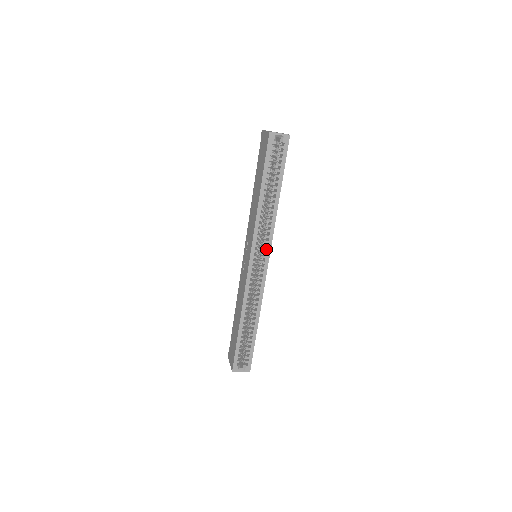
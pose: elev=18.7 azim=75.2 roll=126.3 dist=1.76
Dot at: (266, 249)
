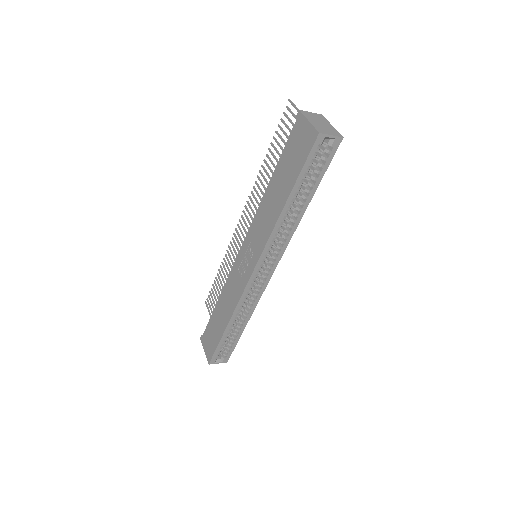
Dot at: (274, 259)
